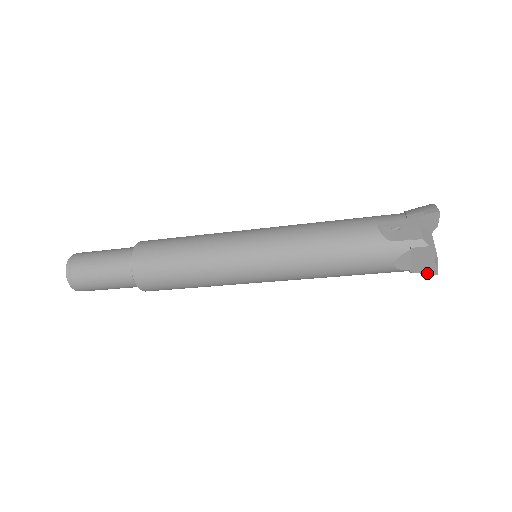
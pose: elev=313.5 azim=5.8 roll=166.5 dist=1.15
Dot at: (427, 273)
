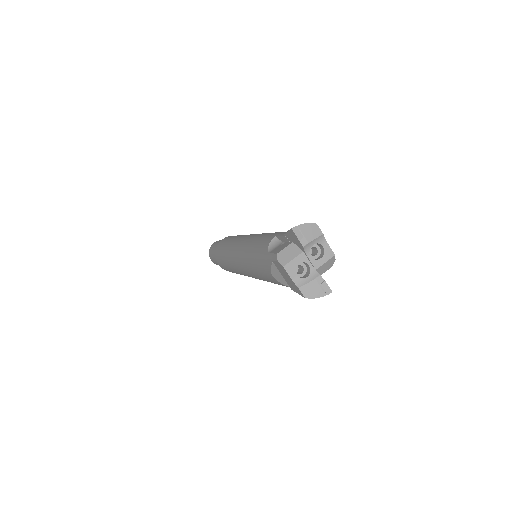
Dot at: (299, 293)
